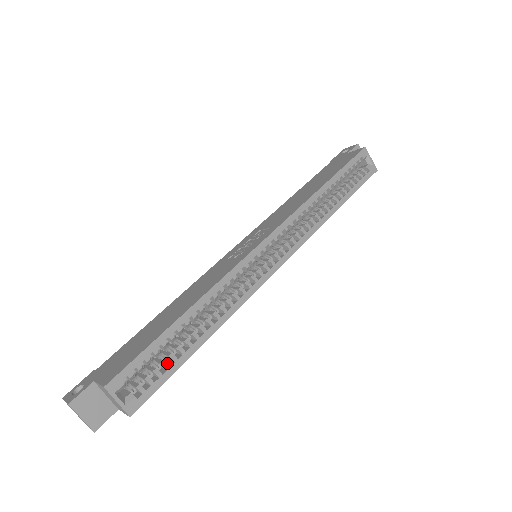
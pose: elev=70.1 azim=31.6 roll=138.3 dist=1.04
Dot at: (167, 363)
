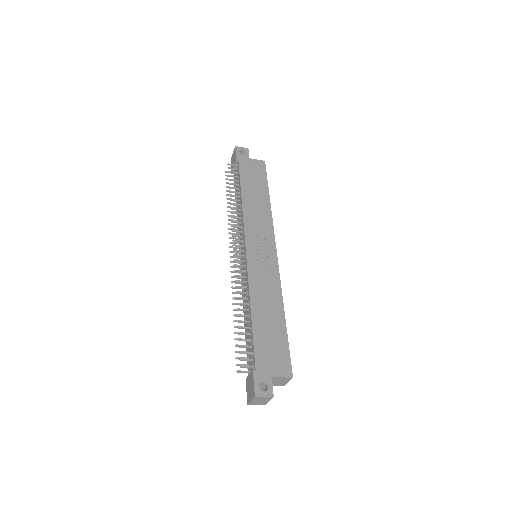
Dot at: occluded
